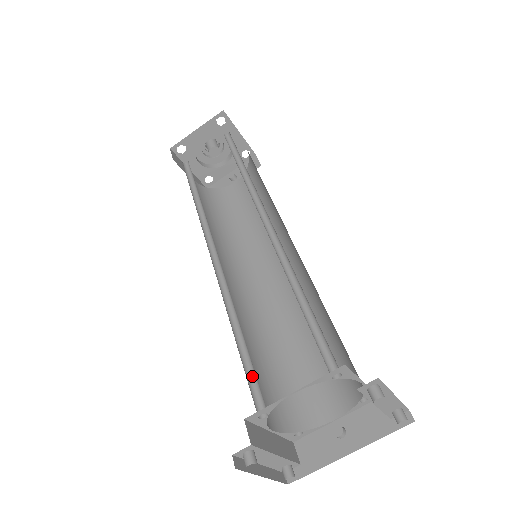
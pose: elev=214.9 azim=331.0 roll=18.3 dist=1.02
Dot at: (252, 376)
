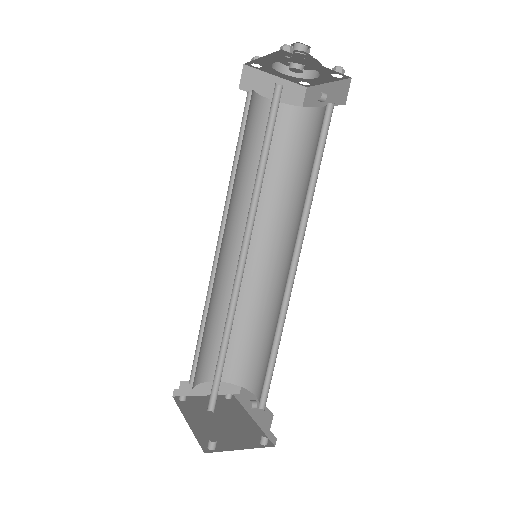
Dot at: (200, 357)
